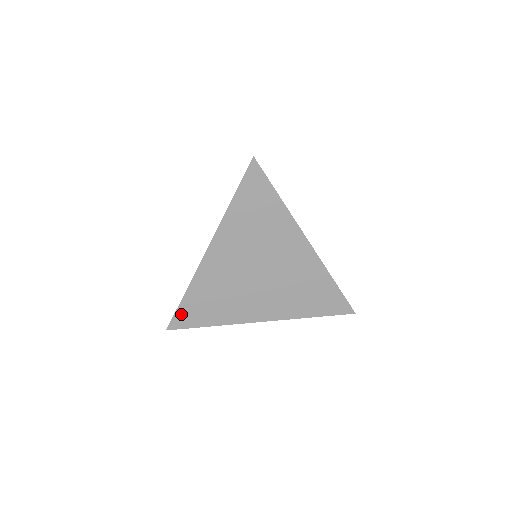
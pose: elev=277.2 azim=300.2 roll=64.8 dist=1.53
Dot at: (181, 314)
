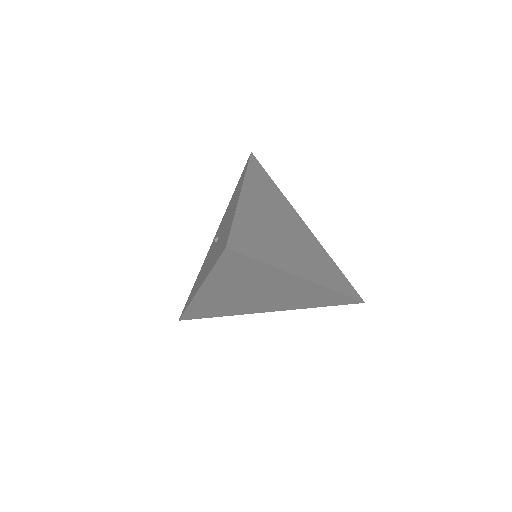
Dot at: (188, 315)
